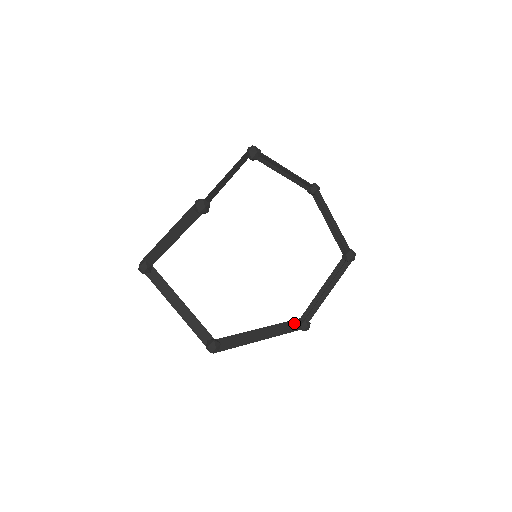
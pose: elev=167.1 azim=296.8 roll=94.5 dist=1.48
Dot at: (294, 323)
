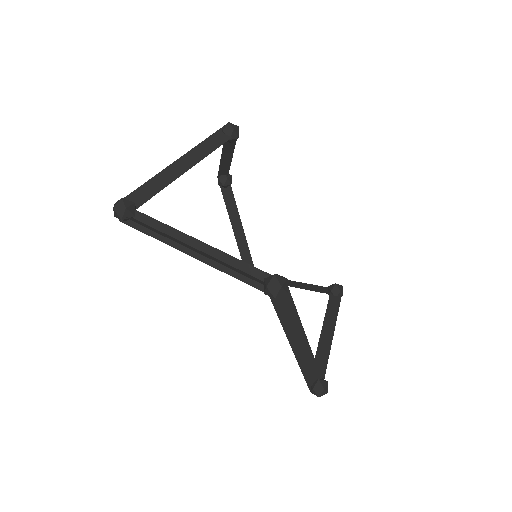
Dot at: (310, 375)
